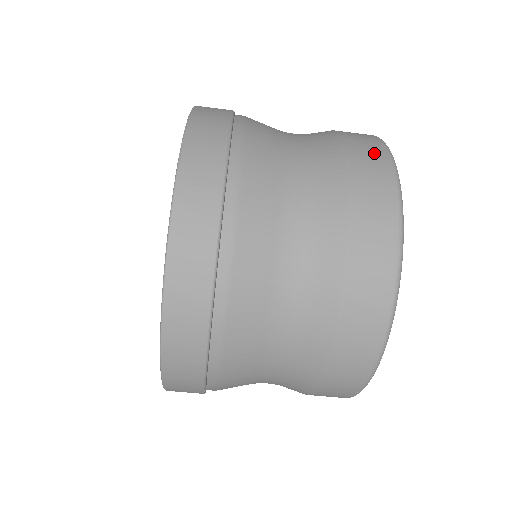
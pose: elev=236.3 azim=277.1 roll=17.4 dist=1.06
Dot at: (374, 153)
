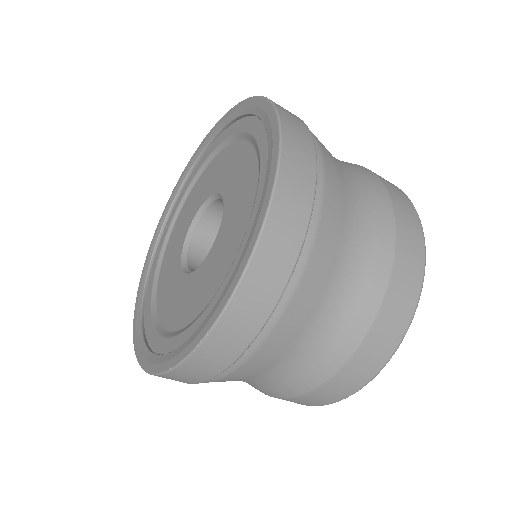
Dot at: occluded
